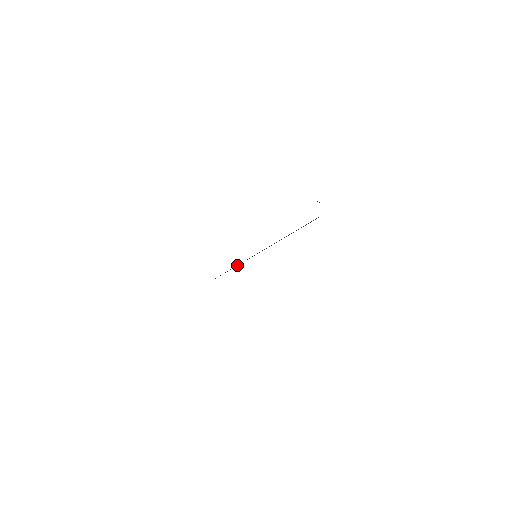
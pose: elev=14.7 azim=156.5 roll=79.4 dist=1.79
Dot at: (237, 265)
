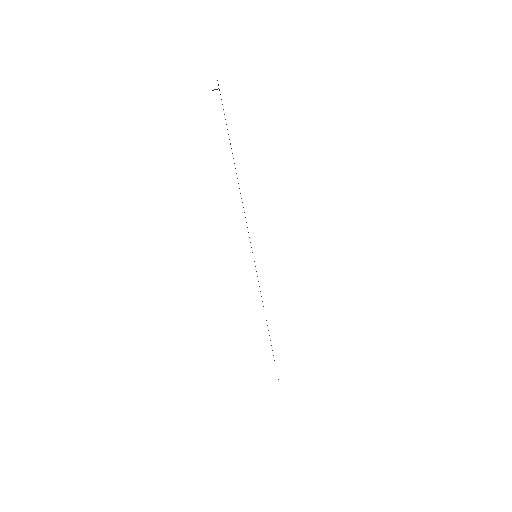
Dot at: occluded
